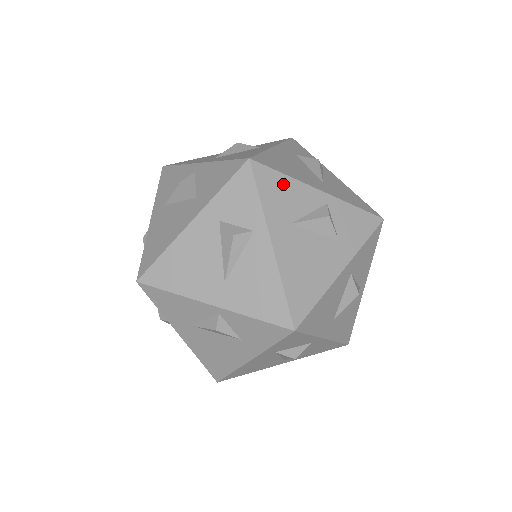
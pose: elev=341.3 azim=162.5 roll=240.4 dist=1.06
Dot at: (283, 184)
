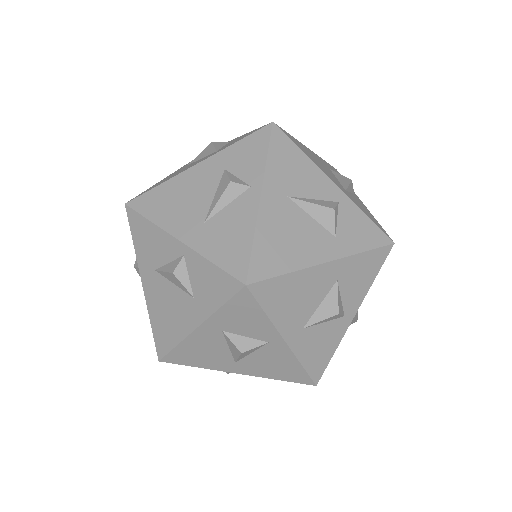
Dot at: (148, 230)
